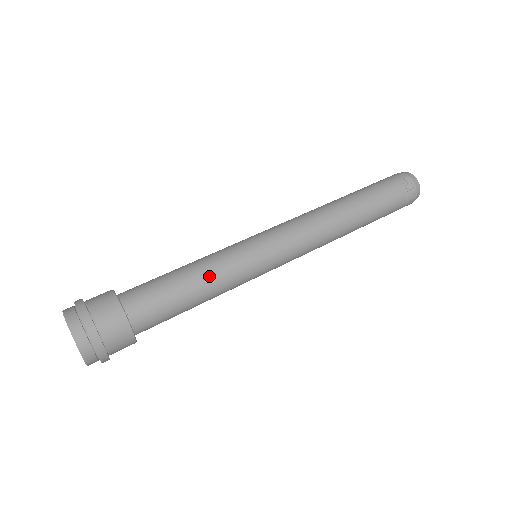
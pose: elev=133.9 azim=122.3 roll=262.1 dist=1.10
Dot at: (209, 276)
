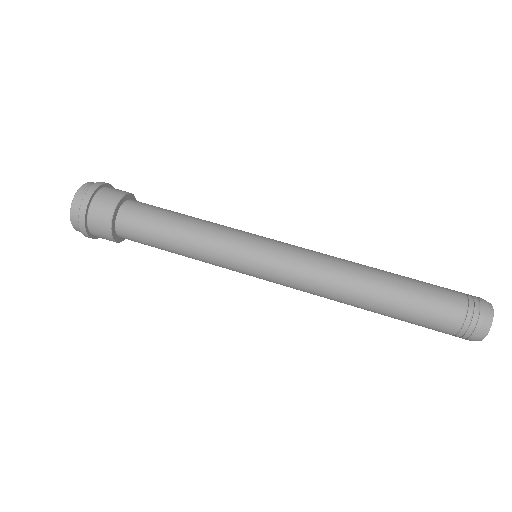
Dot at: (192, 247)
